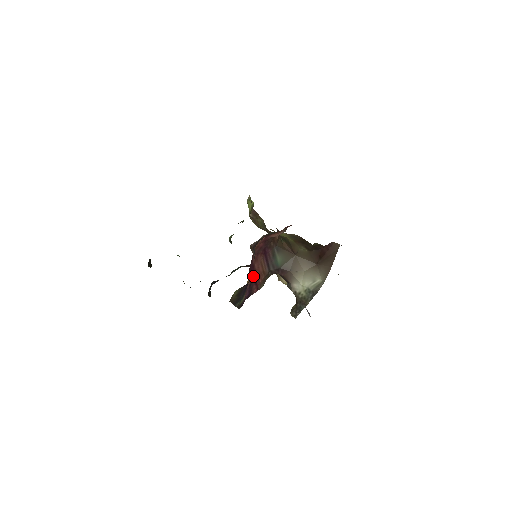
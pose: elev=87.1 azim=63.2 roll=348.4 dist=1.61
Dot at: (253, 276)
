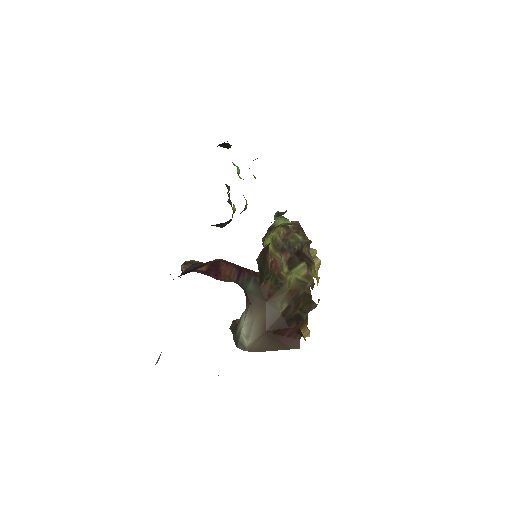
Dot at: (215, 269)
